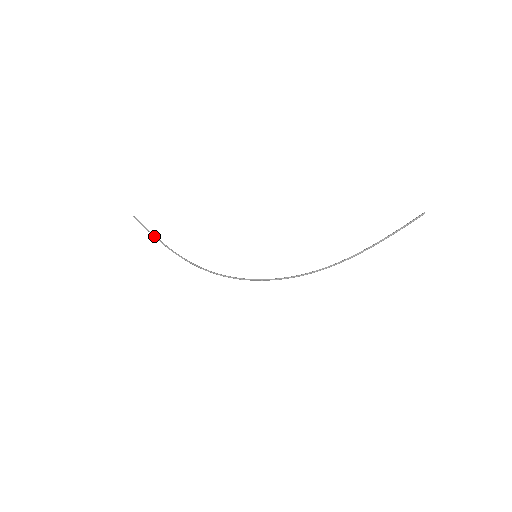
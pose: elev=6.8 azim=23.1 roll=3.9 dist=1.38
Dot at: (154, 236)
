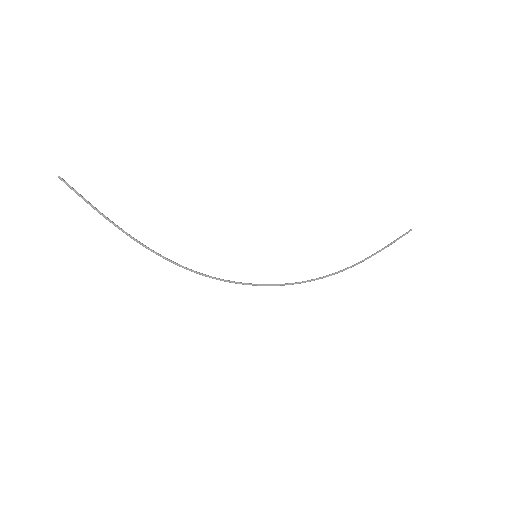
Dot at: (101, 213)
